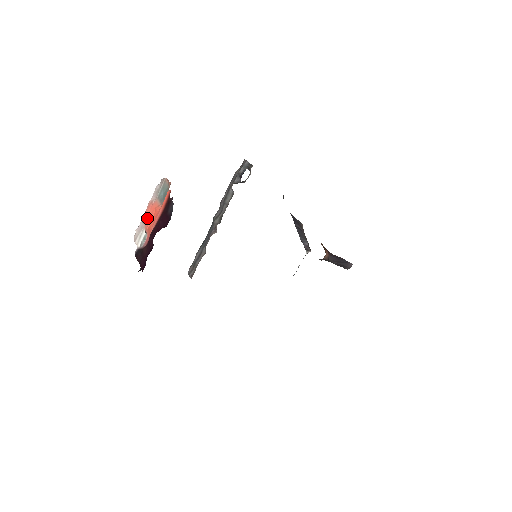
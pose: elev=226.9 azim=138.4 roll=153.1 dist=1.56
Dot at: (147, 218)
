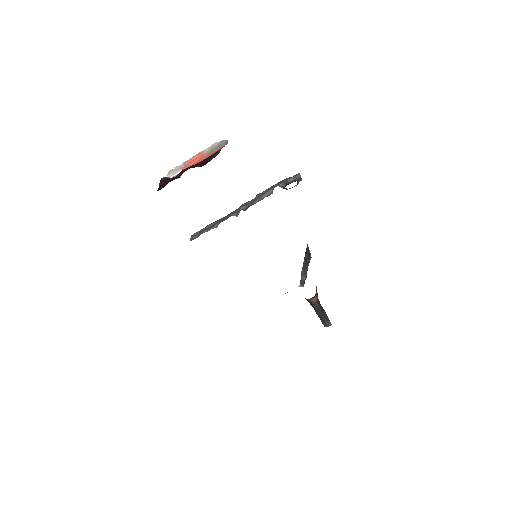
Dot at: (190, 161)
